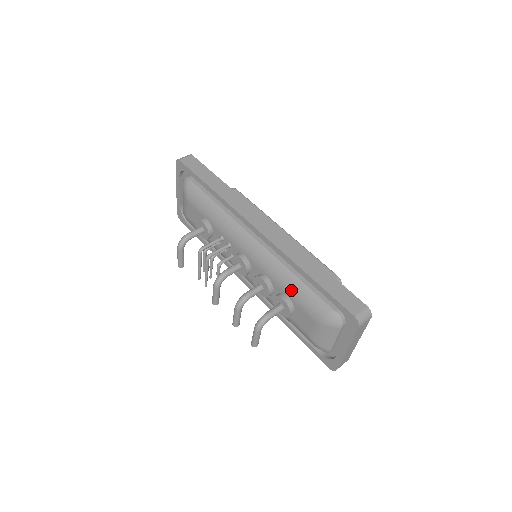
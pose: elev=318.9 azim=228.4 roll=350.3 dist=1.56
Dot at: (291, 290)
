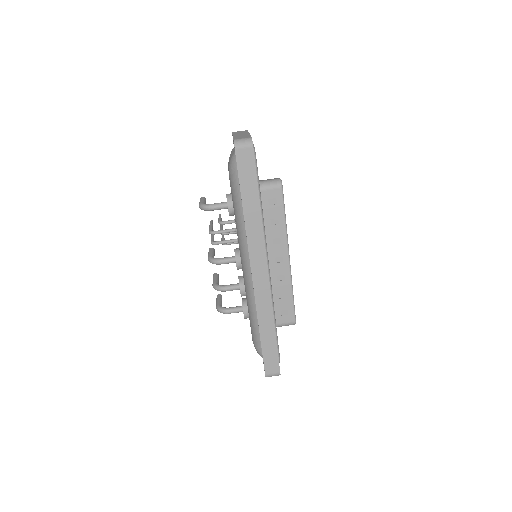
Dot at: (250, 317)
